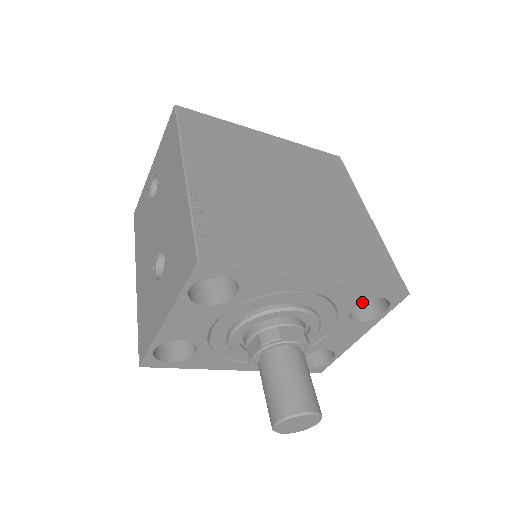
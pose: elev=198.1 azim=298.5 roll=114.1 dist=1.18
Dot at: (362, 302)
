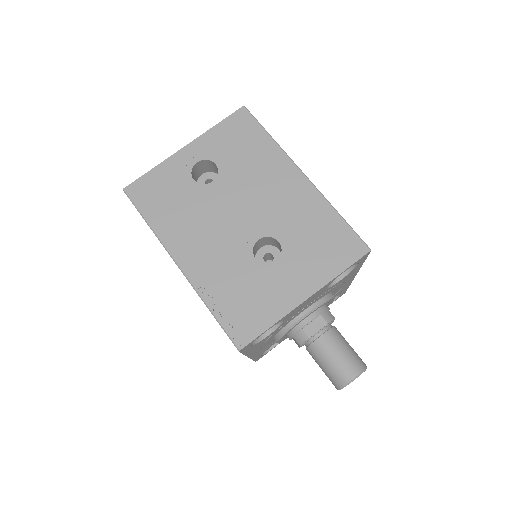
Dot at: occluded
